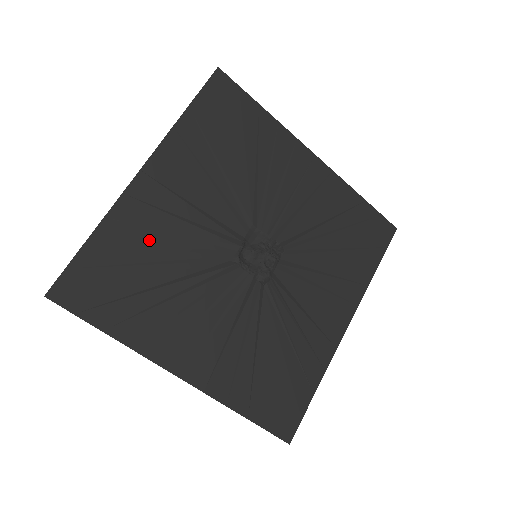
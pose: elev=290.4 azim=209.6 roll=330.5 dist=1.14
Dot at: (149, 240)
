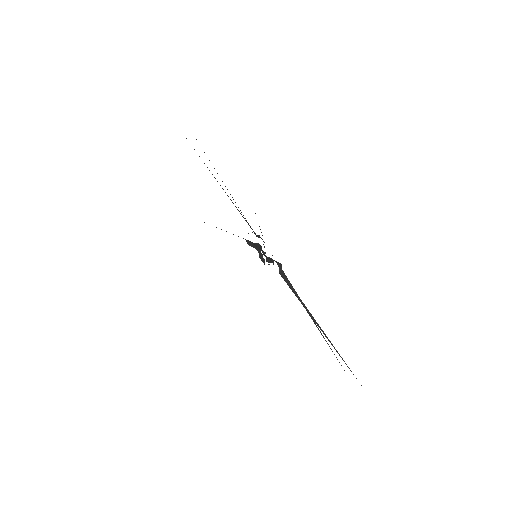
Dot at: occluded
